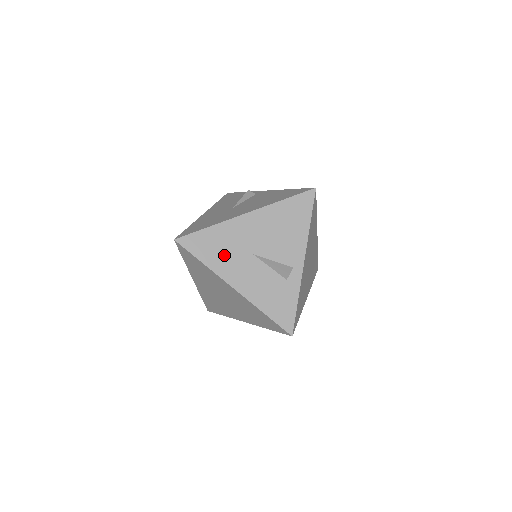
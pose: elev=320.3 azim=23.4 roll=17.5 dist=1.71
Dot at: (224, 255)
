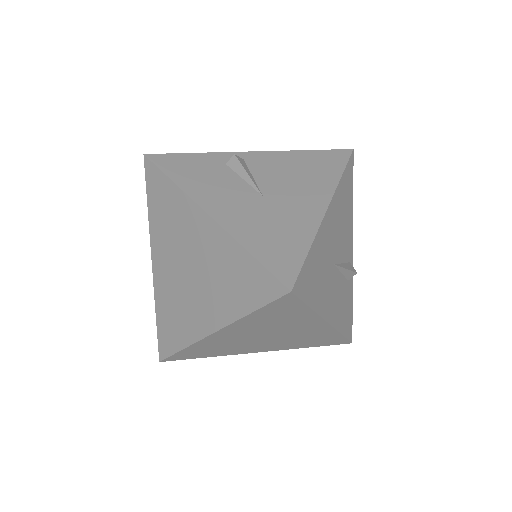
Dot at: (321, 282)
